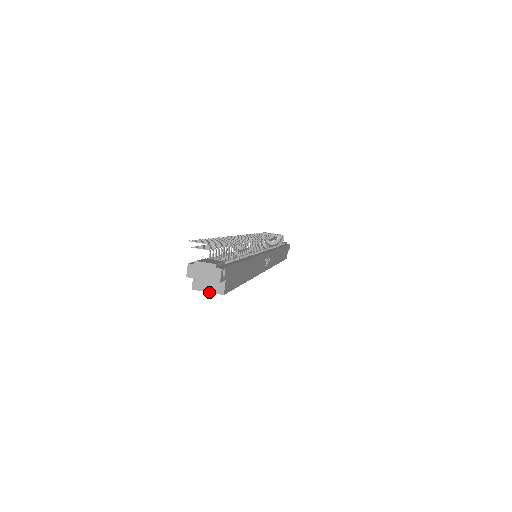
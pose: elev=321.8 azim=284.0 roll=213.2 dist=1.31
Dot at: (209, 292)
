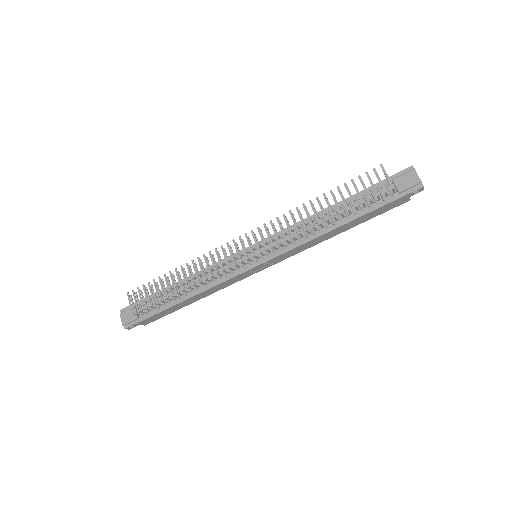
Dot at: occluded
